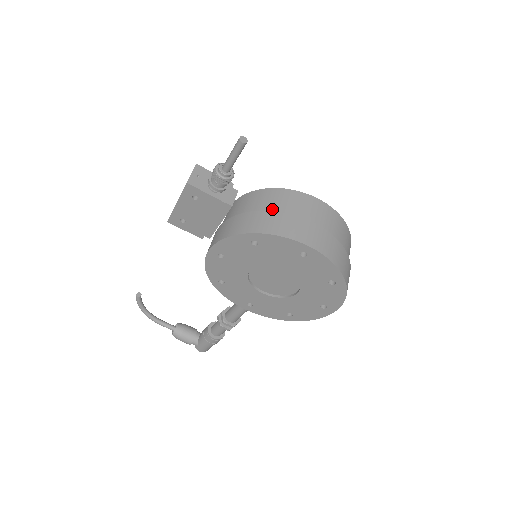
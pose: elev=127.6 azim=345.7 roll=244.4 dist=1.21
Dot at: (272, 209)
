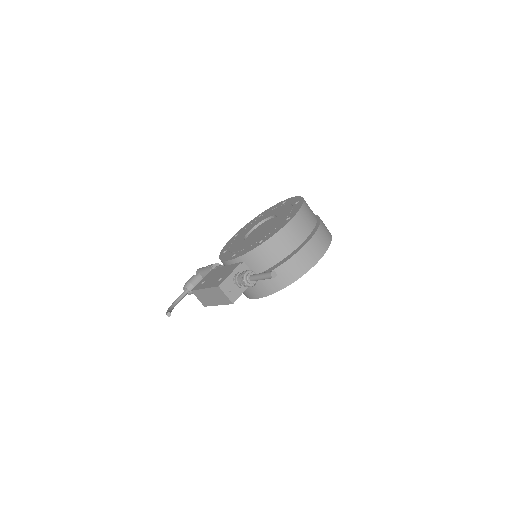
Dot at: (283, 257)
